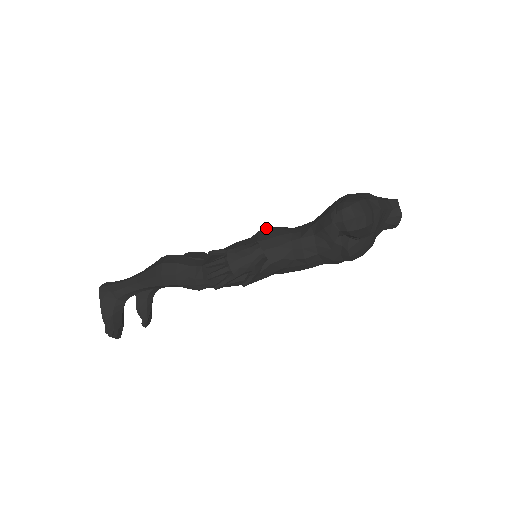
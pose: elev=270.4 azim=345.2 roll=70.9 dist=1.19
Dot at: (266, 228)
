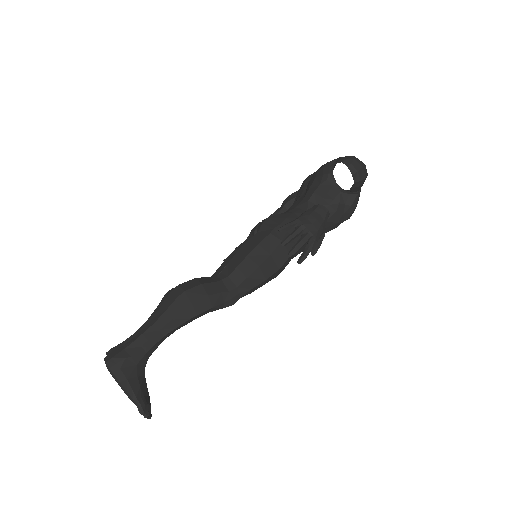
Dot at: (268, 218)
